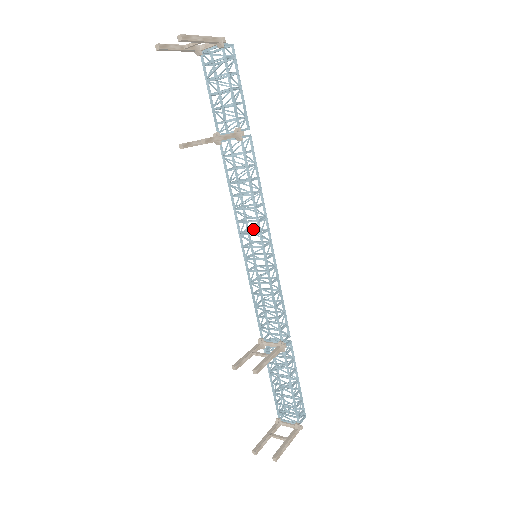
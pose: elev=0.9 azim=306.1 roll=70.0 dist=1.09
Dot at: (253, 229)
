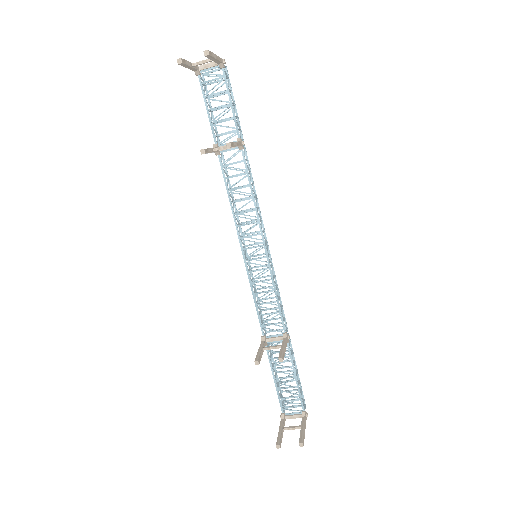
Dot at: (248, 233)
